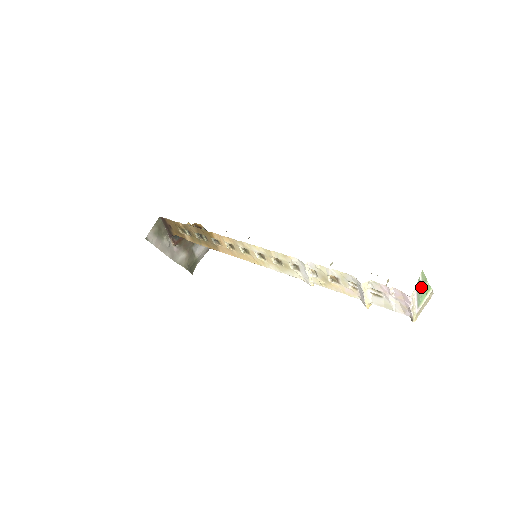
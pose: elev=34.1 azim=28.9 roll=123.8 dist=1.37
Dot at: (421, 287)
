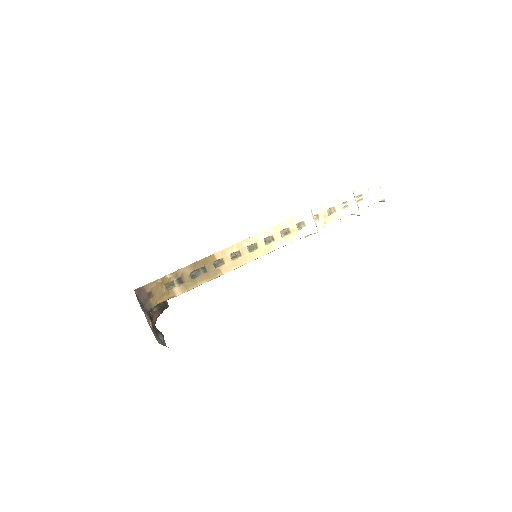
Dot at: occluded
